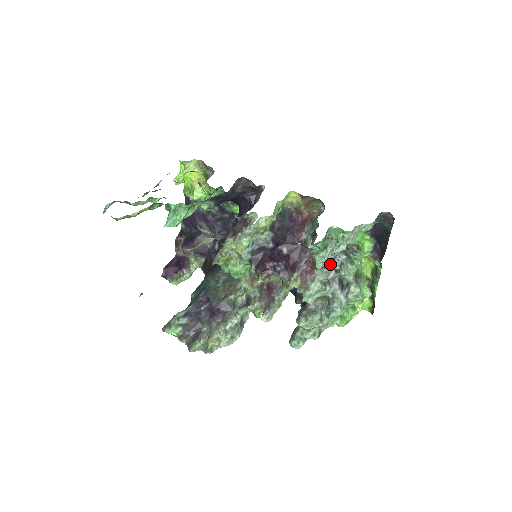
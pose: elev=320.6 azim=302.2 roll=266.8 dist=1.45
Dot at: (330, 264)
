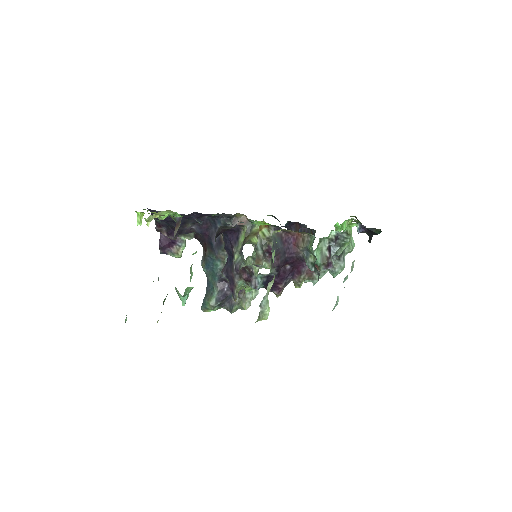
Dot at: (330, 267)
